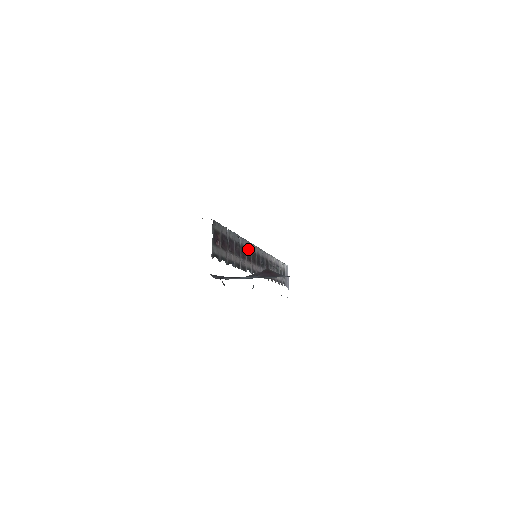
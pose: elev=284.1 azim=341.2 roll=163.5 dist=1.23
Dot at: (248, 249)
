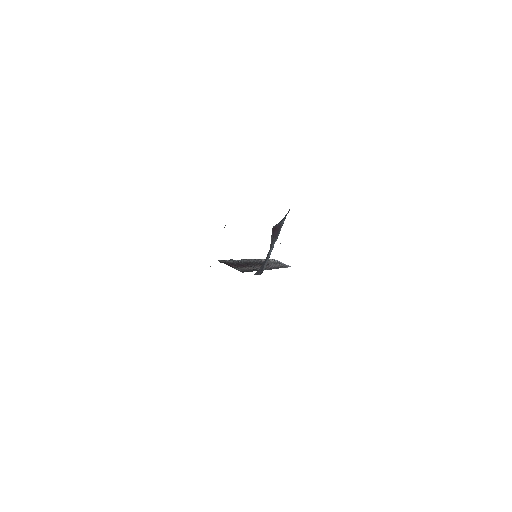
Dot at: (247, 262)
